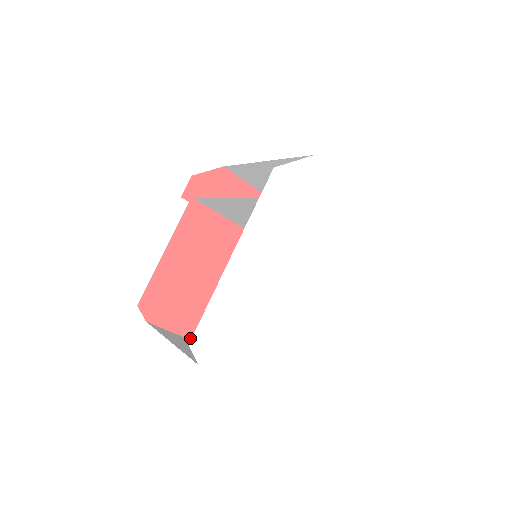
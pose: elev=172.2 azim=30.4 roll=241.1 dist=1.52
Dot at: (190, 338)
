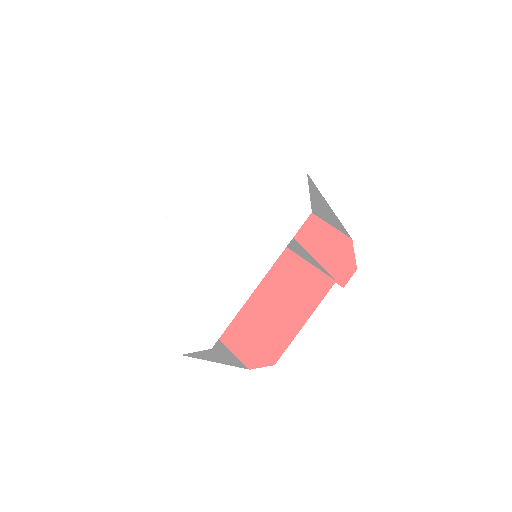
Dot at: (229, 347)
